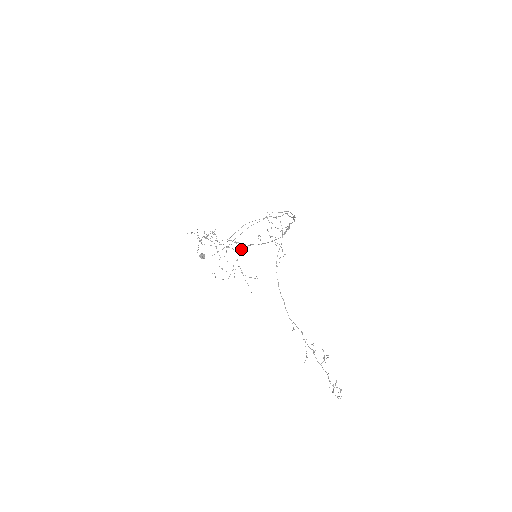
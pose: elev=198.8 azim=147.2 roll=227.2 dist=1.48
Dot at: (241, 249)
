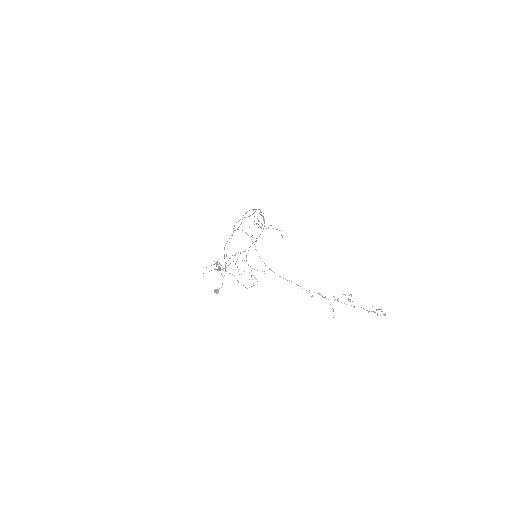
Dot at: (246, 256)
